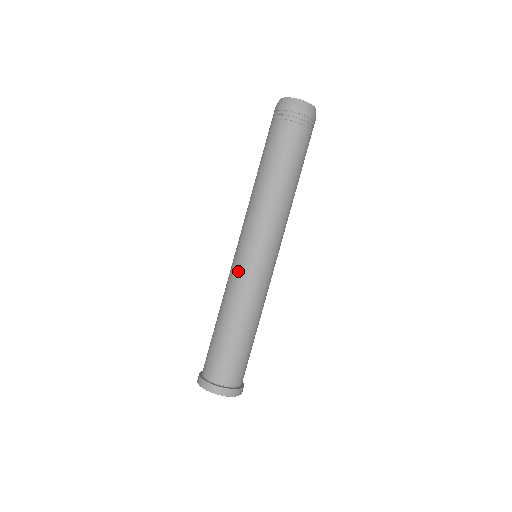
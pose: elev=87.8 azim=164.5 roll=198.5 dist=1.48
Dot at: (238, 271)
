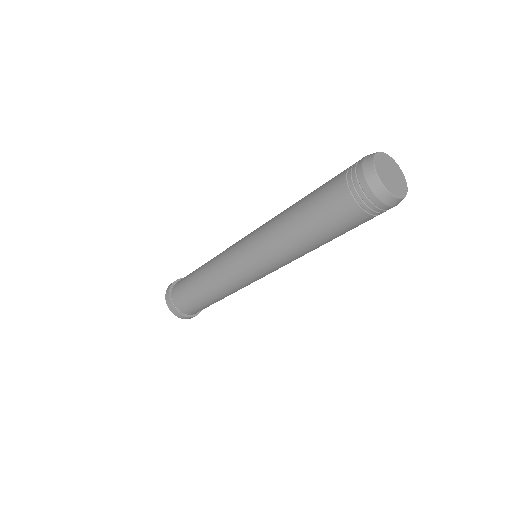
Dot at: (228, 266)
